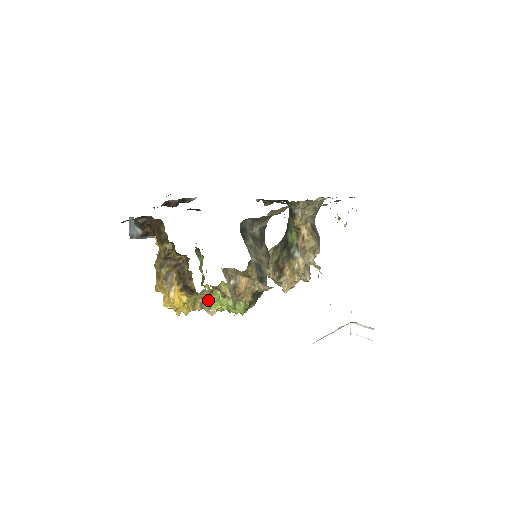
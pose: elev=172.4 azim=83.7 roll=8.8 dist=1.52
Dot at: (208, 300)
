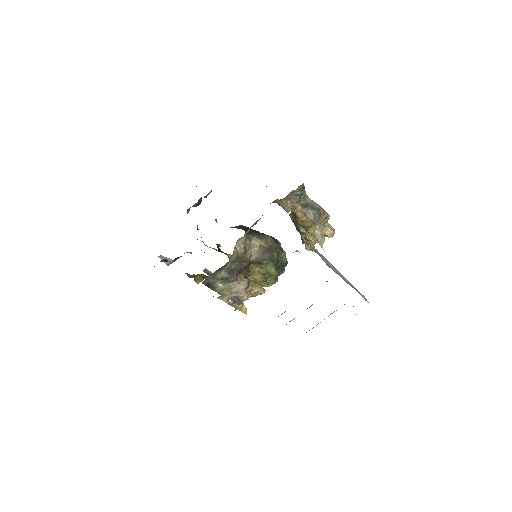
Dot at: occluded
